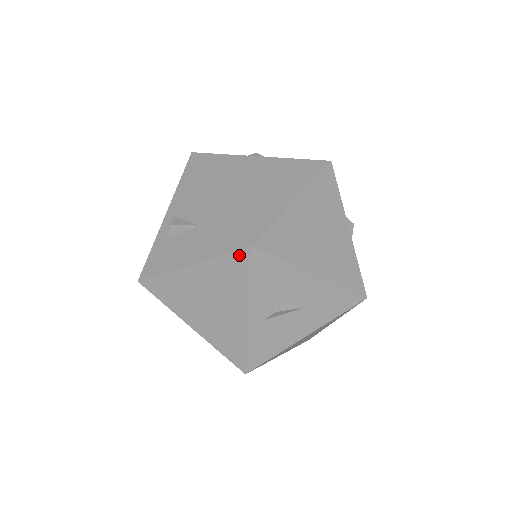
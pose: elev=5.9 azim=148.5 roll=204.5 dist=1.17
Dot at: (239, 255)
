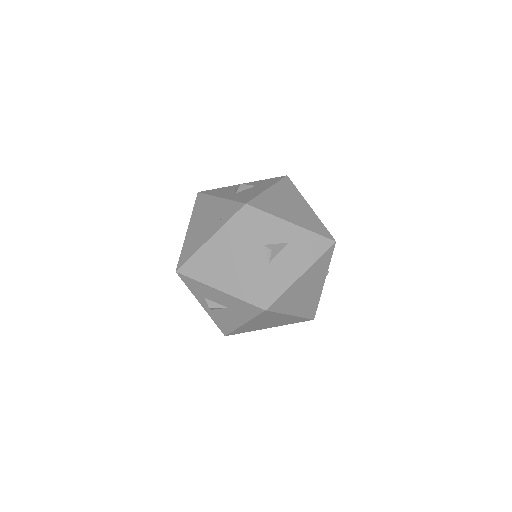
Dot at: occluded
